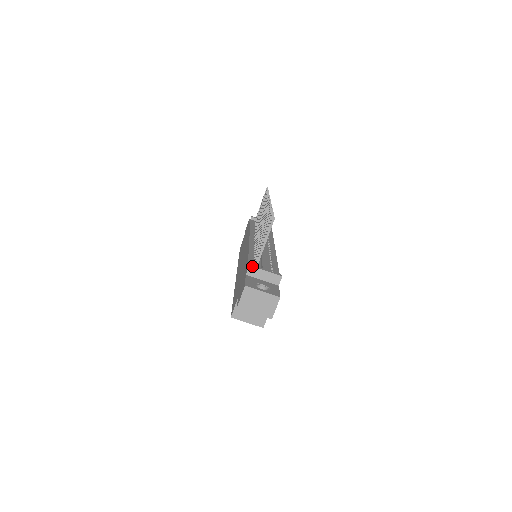
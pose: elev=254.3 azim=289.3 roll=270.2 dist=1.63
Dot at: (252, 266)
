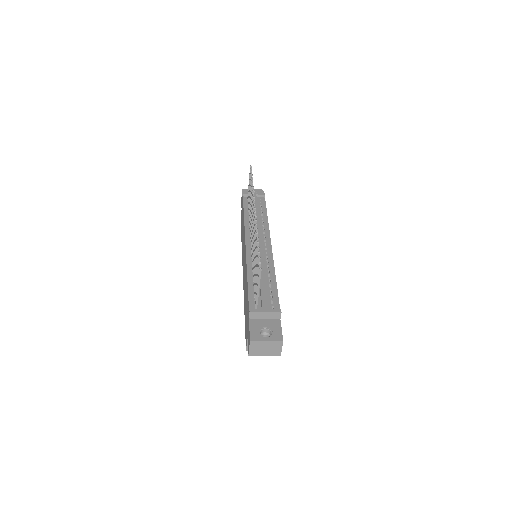
Dot at: (252, 311)
